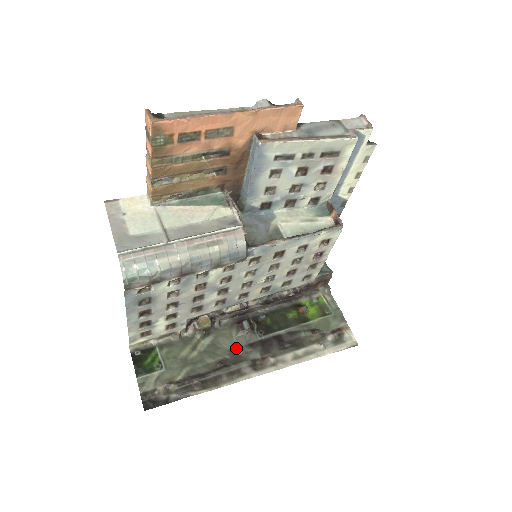
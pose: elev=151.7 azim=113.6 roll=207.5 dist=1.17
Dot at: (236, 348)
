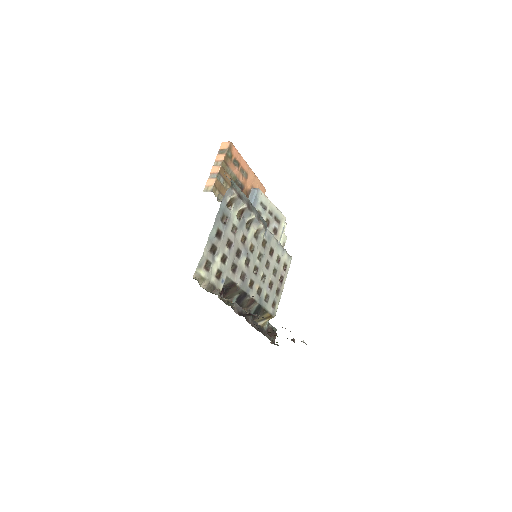
Dot at: occluded
